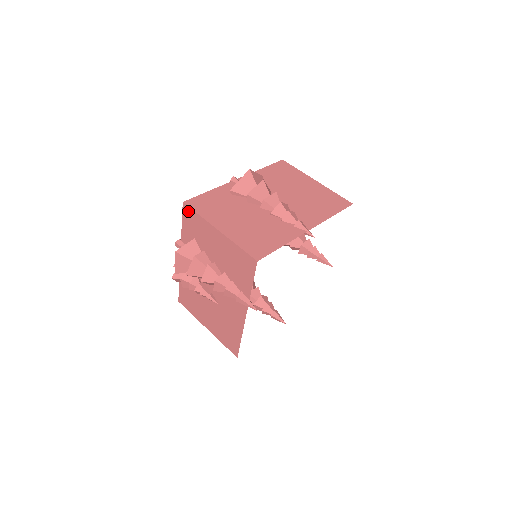
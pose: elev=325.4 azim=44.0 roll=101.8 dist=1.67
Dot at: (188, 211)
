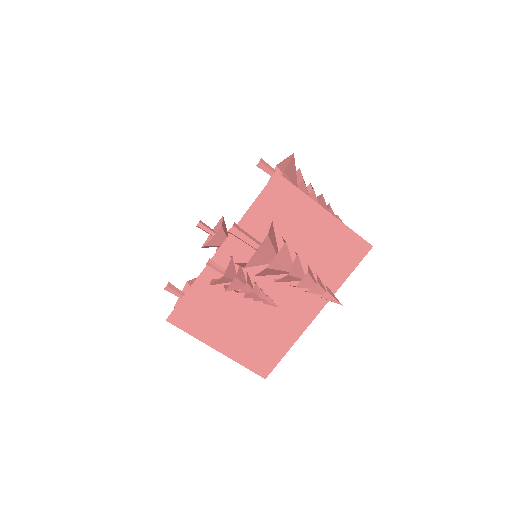
Dot at: (281, 184)
